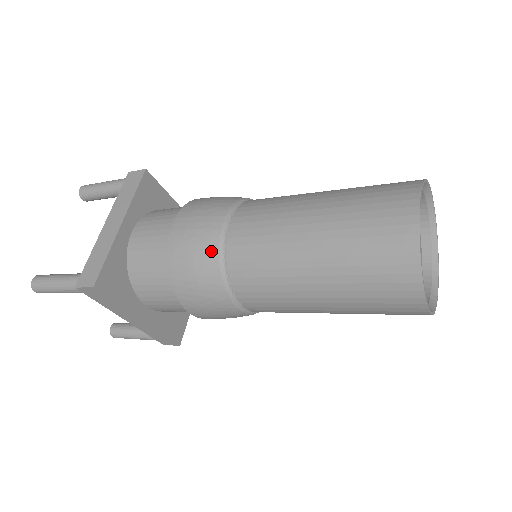
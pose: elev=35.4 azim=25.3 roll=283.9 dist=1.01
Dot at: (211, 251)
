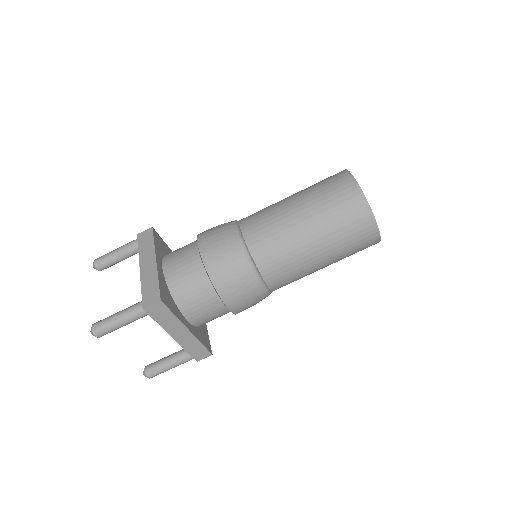
Dot at: (237, 249)
